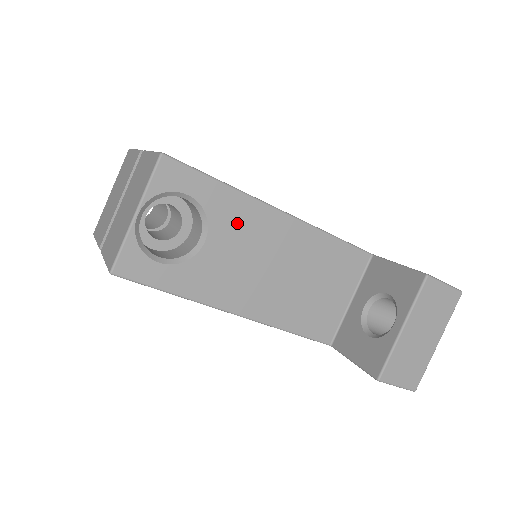
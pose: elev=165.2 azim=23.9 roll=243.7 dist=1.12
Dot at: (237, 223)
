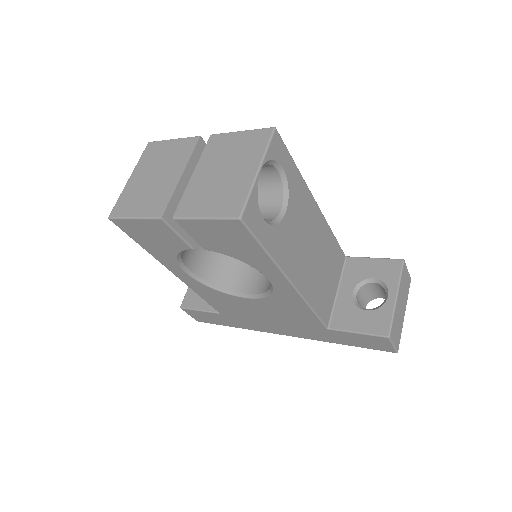
Dot at: (300, 203)
